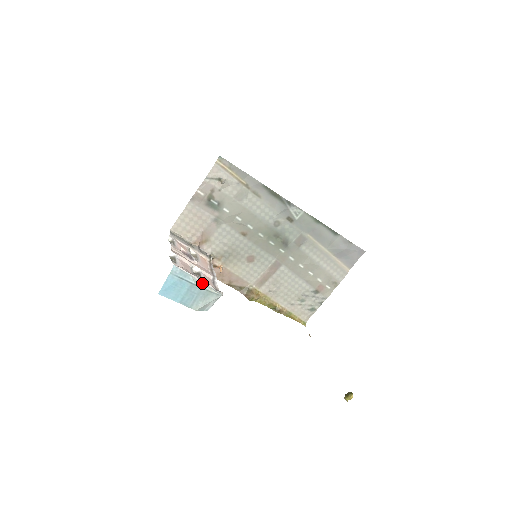
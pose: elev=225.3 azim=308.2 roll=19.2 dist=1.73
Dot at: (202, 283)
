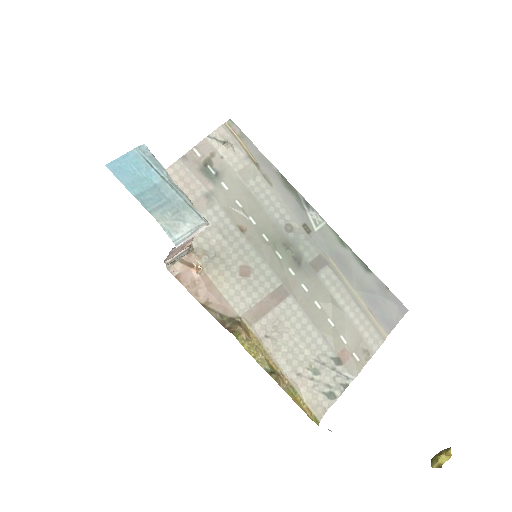
Dot at: (180, 189)
